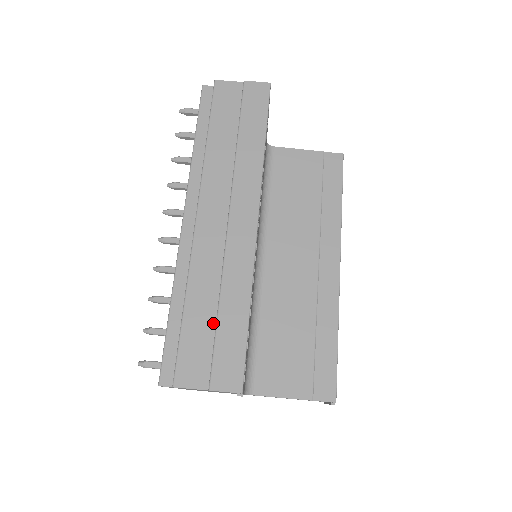
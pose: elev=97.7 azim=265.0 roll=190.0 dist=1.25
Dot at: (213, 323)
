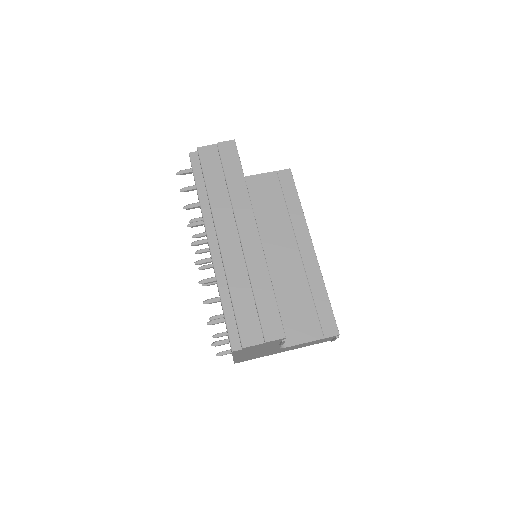
Dot at: (253, 302)
